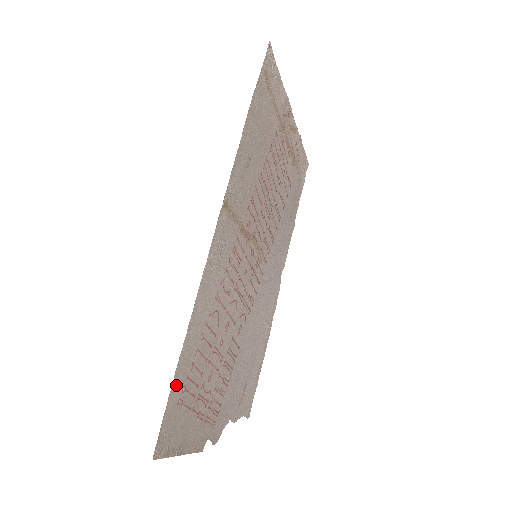
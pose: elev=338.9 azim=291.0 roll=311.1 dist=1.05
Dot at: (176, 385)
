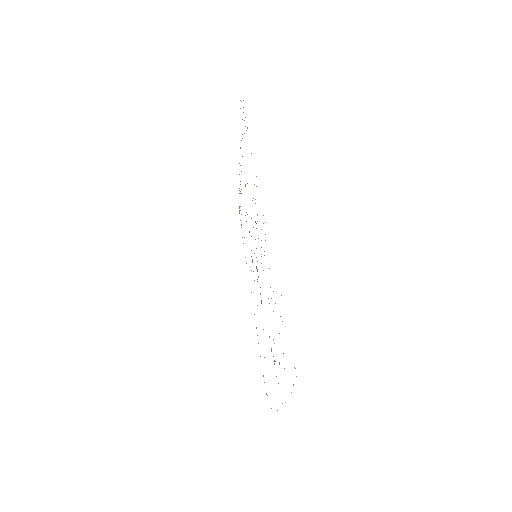
Dot at: occluded
